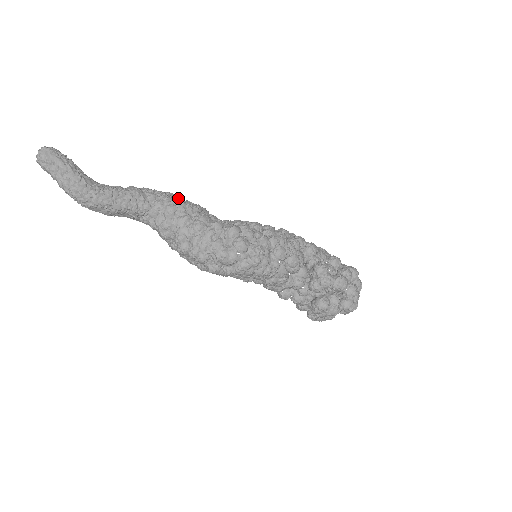
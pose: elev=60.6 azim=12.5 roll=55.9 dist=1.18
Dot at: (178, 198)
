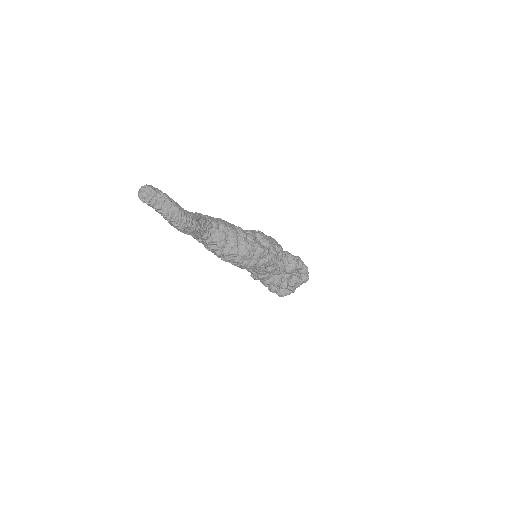
Dot at: (221, 219)
